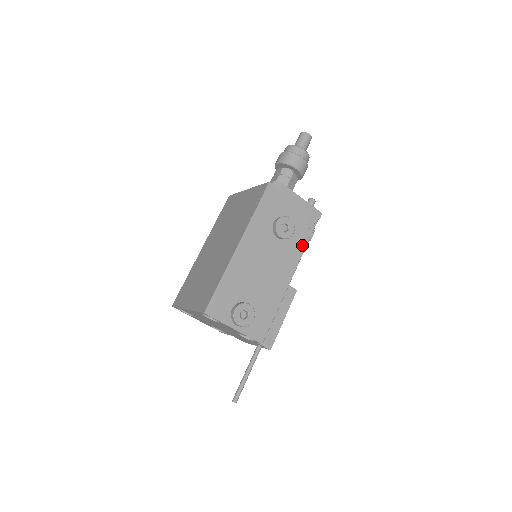
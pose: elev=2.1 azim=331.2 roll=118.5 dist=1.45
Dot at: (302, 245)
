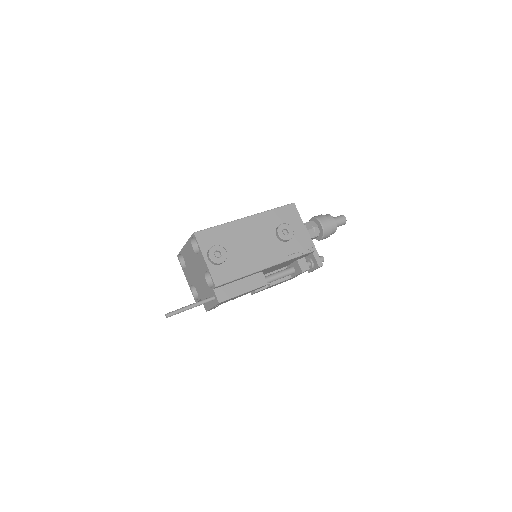
Dot at: (291, 255)
